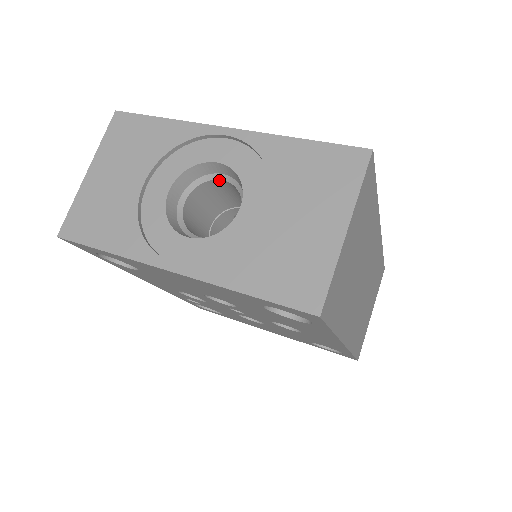
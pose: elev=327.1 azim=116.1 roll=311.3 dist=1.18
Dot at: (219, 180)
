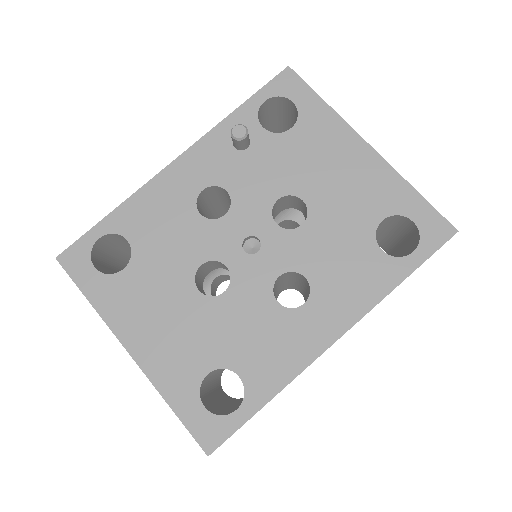
Dot at: occluded
